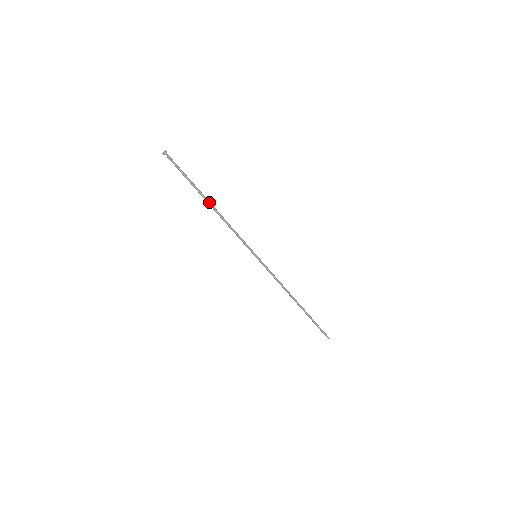
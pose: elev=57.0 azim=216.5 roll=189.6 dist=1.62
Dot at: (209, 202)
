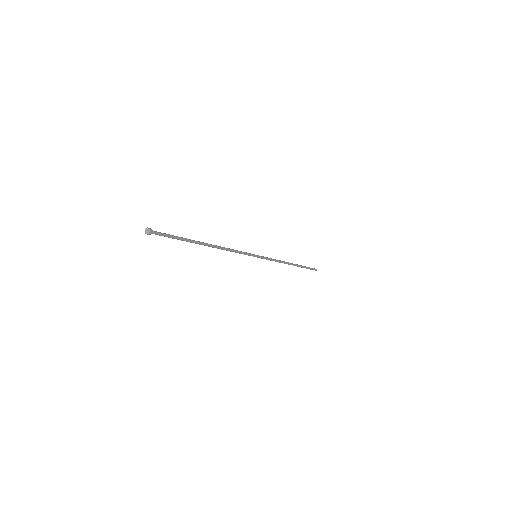
Dot at: (207, 245)
